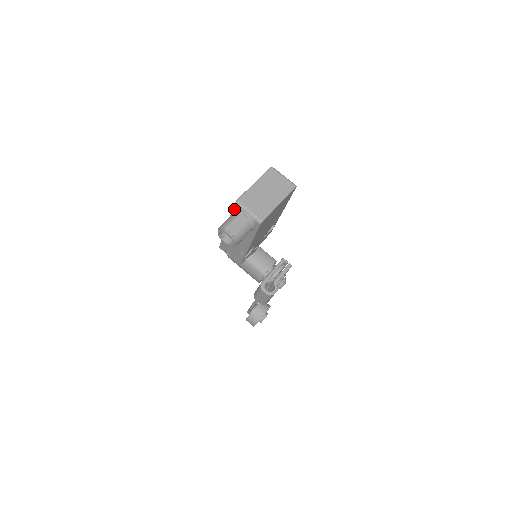
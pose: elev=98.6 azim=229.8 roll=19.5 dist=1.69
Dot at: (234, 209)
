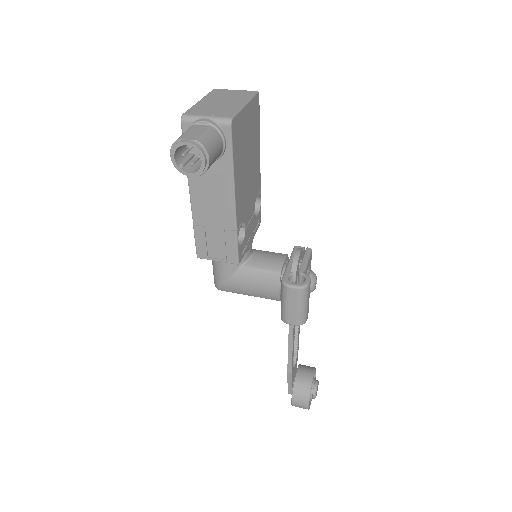
Dot at: occluded
